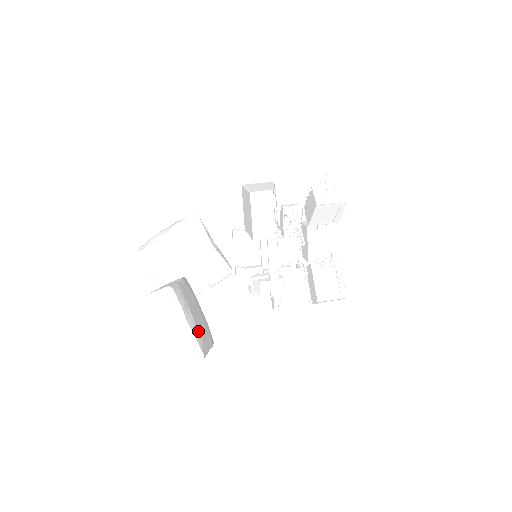
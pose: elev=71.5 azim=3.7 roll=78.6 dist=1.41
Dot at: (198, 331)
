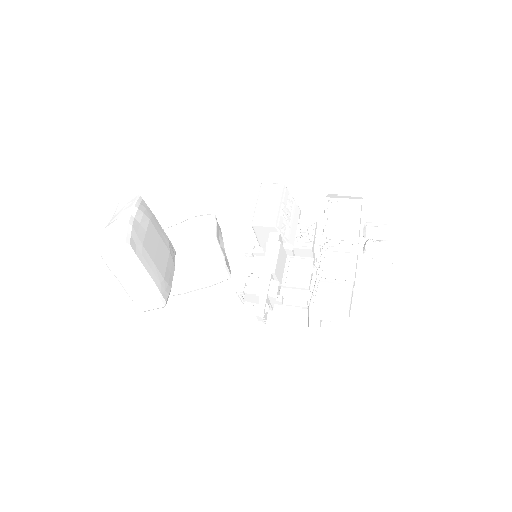
Dot at: (143, 239)
